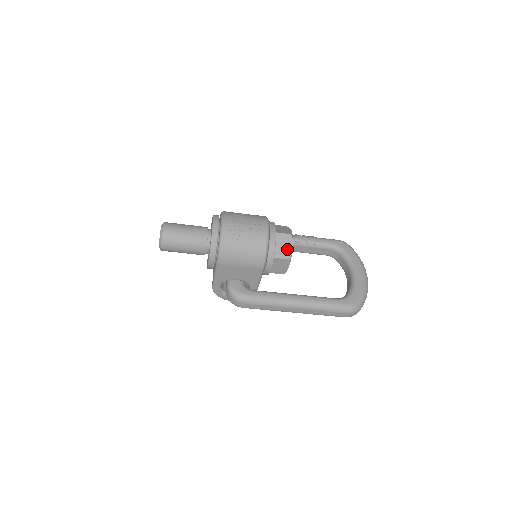
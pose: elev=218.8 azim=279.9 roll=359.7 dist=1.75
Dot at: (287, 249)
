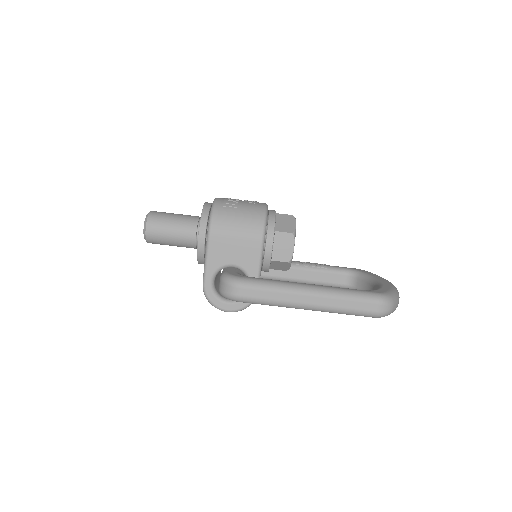
Dot at: (290, 225)
